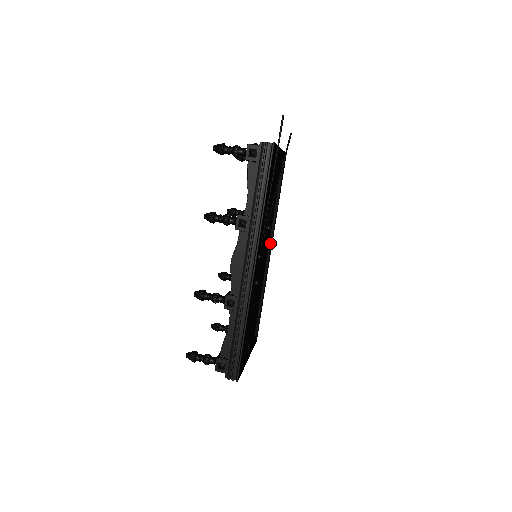
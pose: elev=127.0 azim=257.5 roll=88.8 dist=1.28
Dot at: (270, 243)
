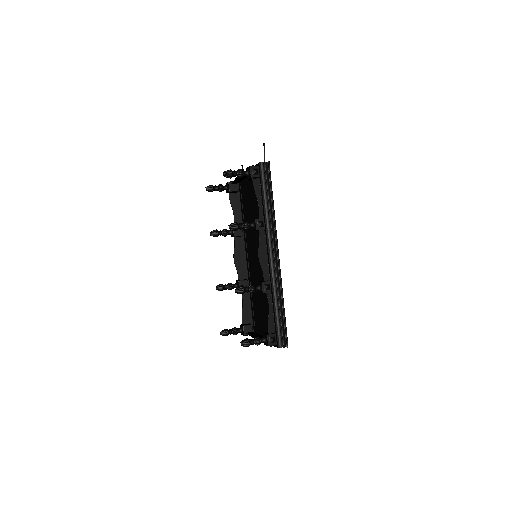
Dot at: occluded
